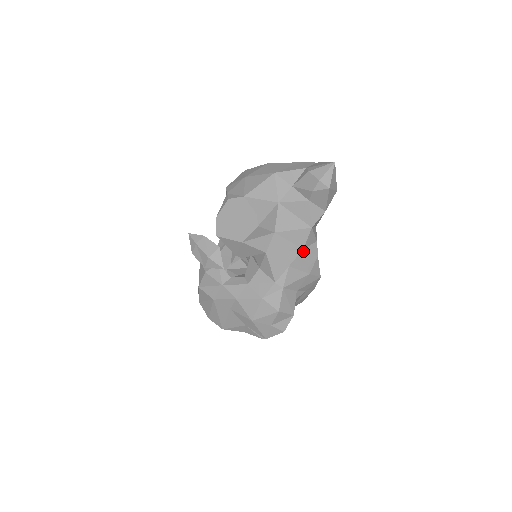
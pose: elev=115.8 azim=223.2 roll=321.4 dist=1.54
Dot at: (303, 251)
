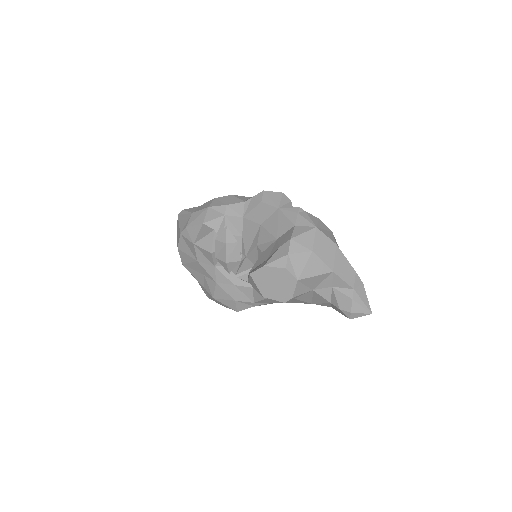
Dot at: (291, 302)
